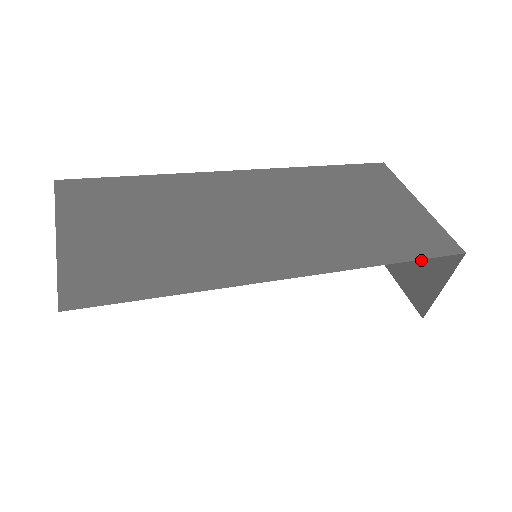
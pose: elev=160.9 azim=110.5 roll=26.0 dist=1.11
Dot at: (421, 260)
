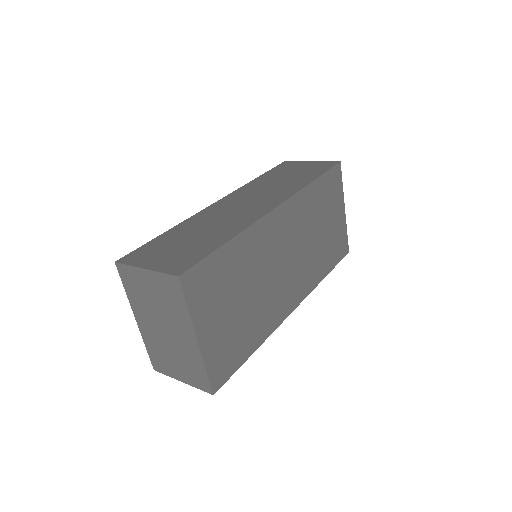
Dot at: occluded
